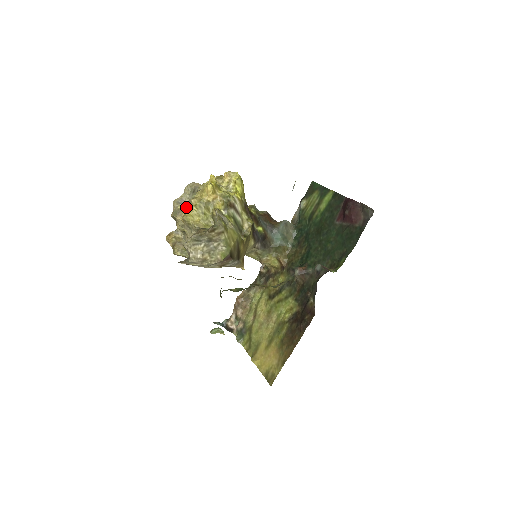
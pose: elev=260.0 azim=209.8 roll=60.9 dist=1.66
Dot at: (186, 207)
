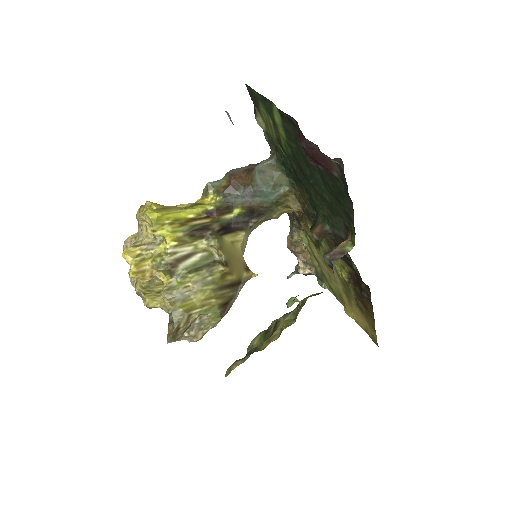
Dot at: (140, 292)
